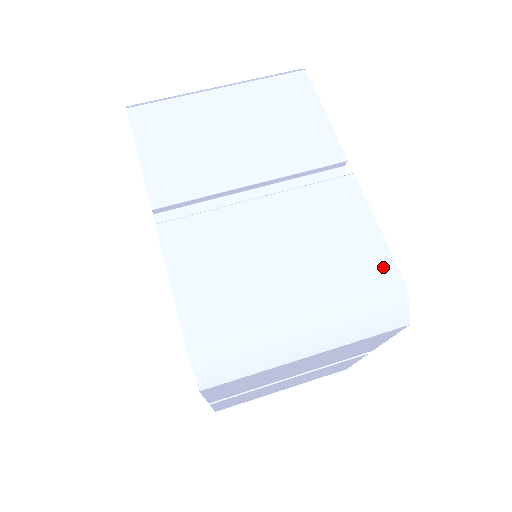
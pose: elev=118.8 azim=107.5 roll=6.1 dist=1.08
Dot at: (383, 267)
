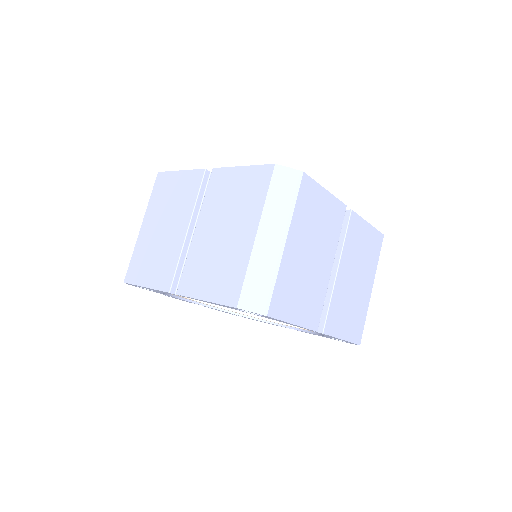
Dot at: (377, 238)
